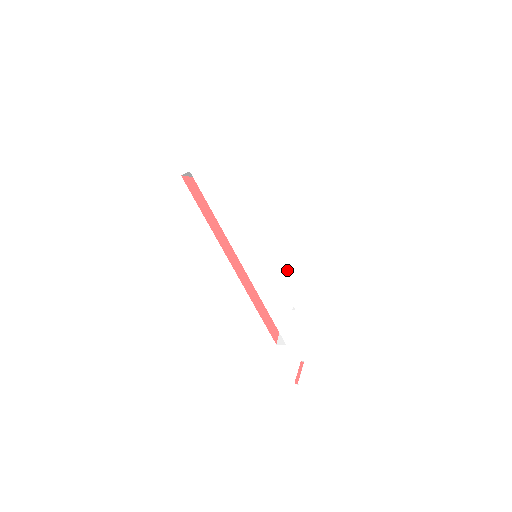
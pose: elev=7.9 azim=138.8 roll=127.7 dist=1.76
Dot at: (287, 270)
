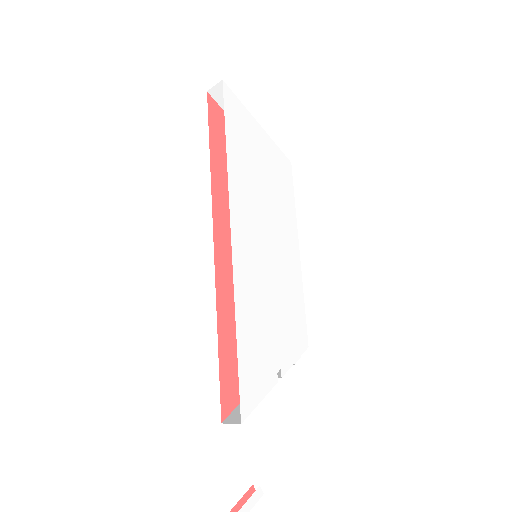
Dot at: (293, 308)
